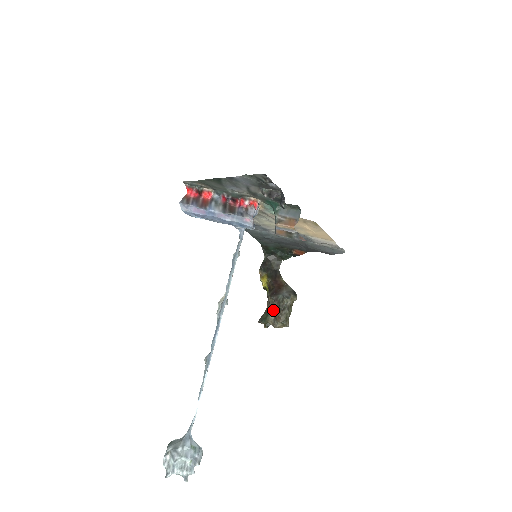
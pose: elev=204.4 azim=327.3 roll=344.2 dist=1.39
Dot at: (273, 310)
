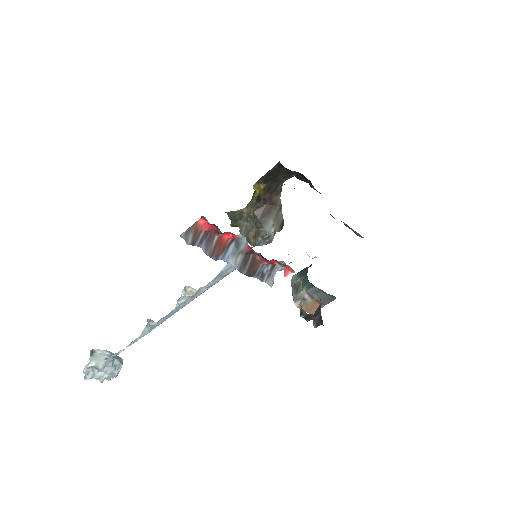
Dot at: (249, 223)
